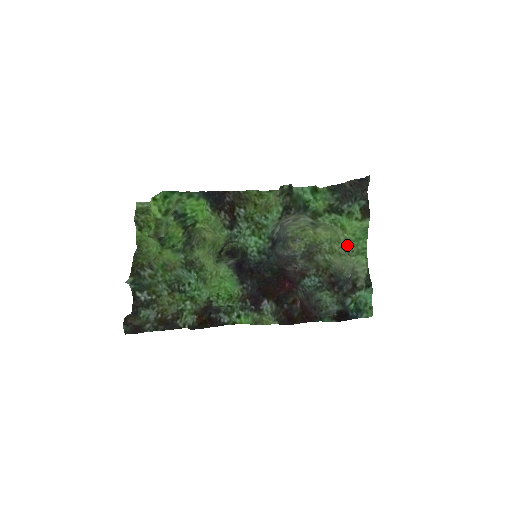
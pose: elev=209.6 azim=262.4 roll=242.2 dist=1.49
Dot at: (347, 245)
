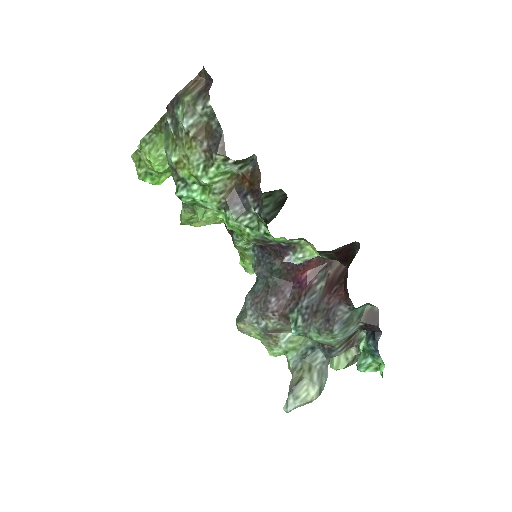
Dot at: occluded
